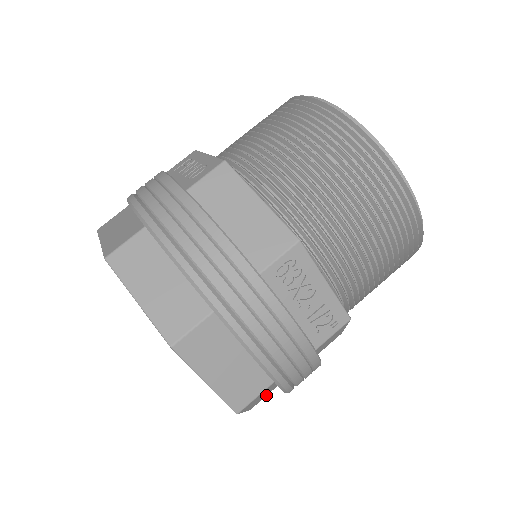
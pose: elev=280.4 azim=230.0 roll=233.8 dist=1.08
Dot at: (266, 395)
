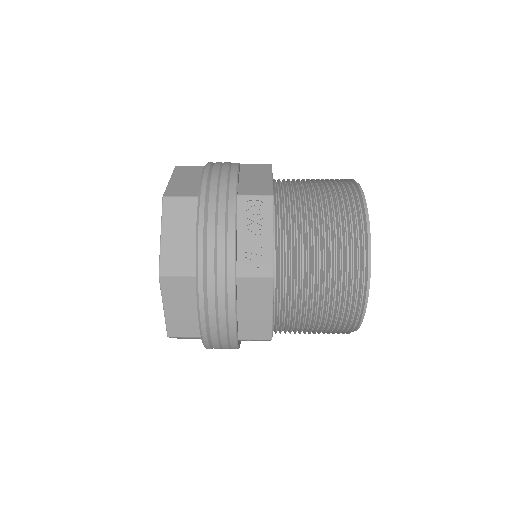
Dot at: (187, 334)
